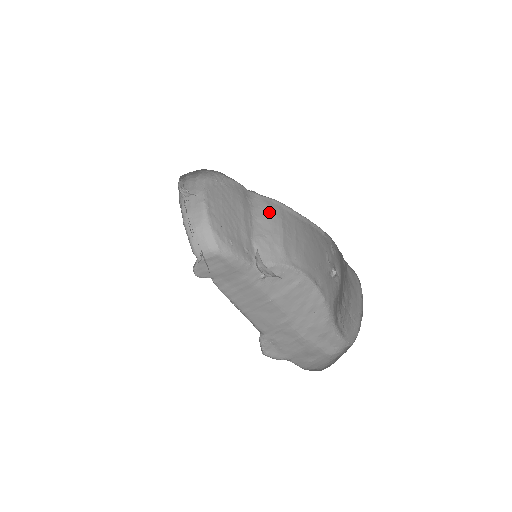
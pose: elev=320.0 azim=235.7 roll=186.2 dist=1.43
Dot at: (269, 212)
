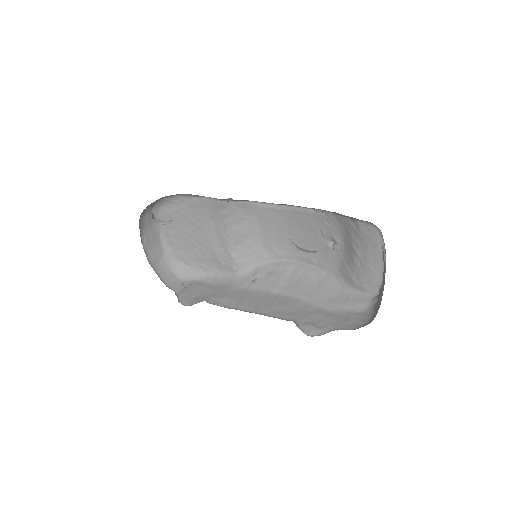
Dot at: (244, 216)
